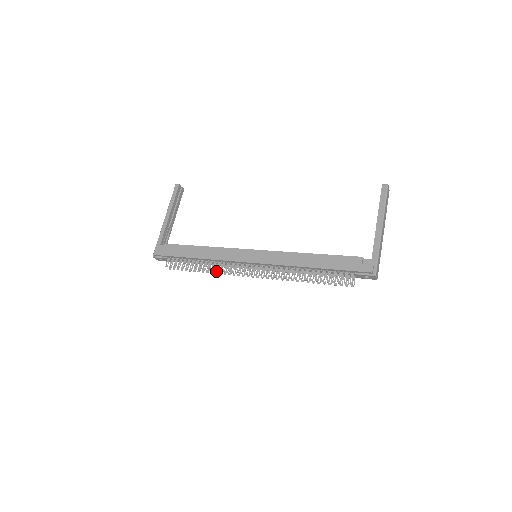
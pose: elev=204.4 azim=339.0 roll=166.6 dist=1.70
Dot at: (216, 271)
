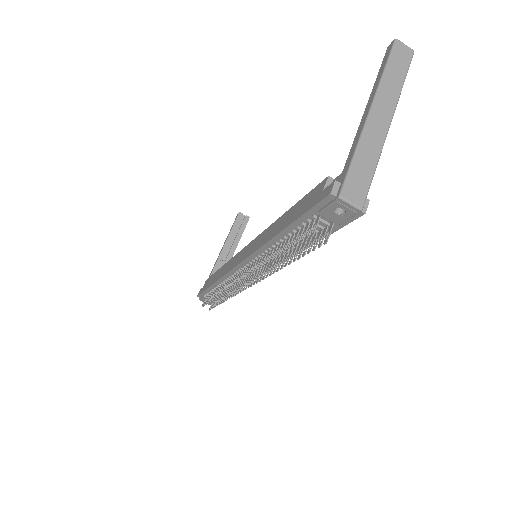
Dot at: (222, 293)
